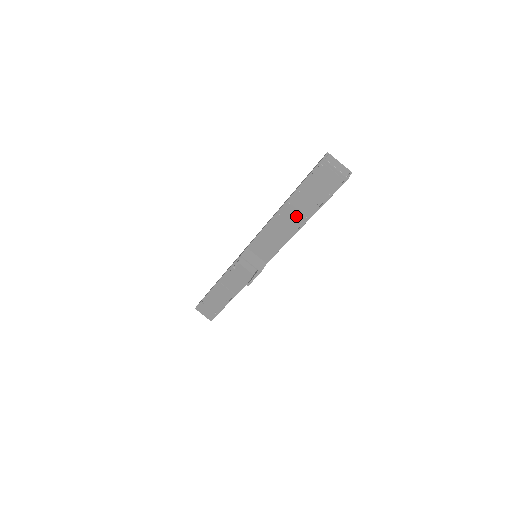
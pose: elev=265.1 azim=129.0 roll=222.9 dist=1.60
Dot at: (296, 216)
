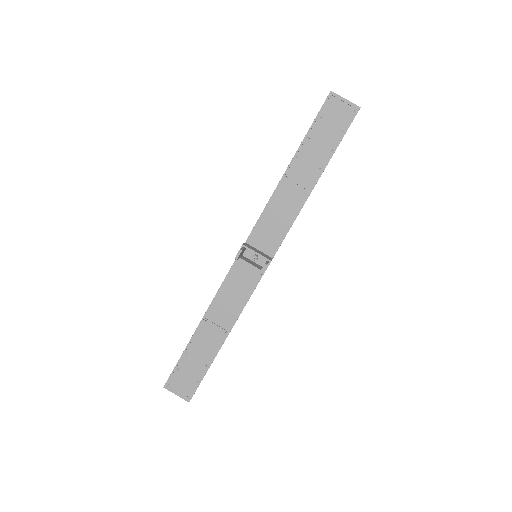
Dot at: (307, 173)
